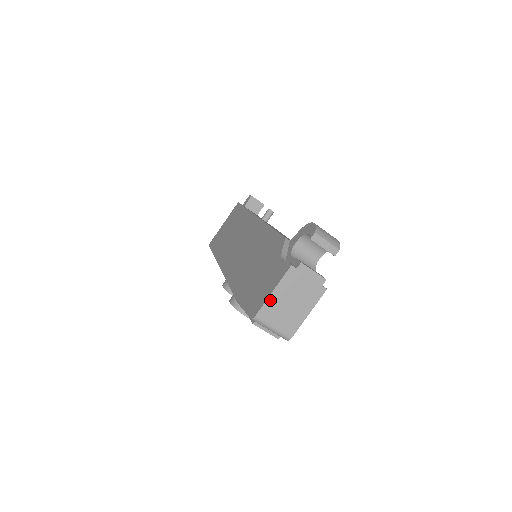
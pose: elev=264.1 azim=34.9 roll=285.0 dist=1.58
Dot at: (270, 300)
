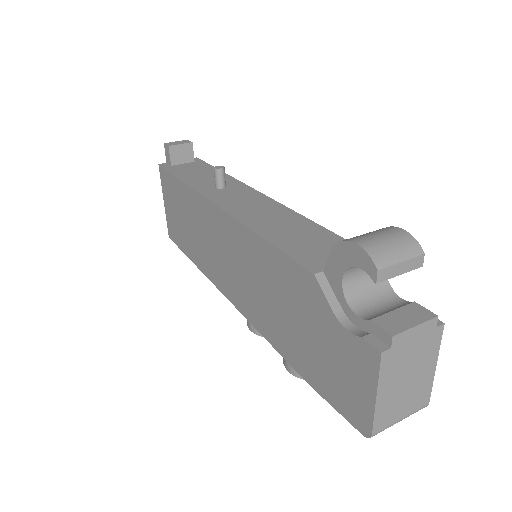
Dot at: (379, 407)
